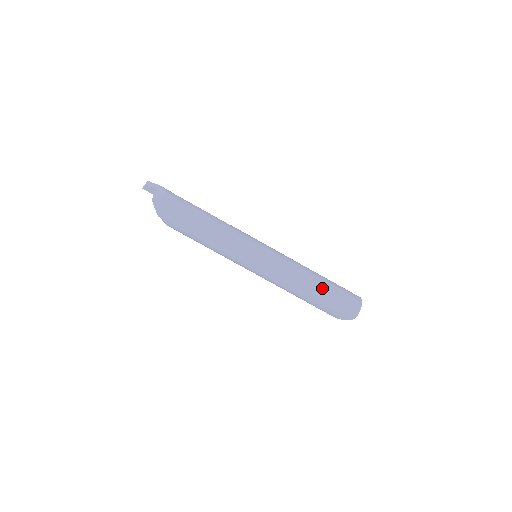
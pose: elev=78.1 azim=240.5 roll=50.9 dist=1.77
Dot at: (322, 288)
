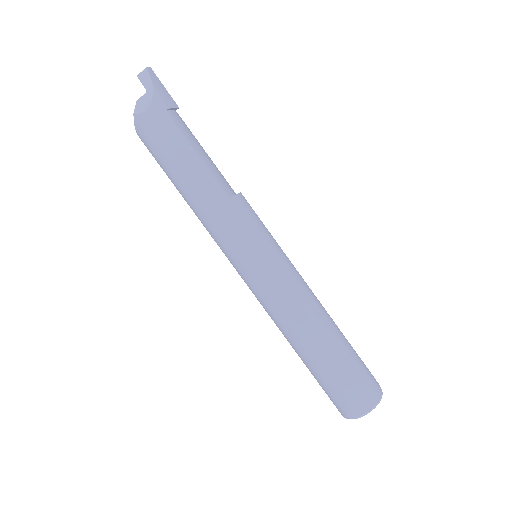
Dot at: (315, 360)
